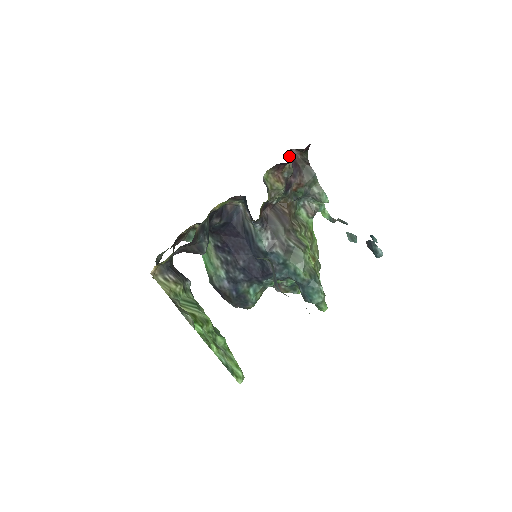
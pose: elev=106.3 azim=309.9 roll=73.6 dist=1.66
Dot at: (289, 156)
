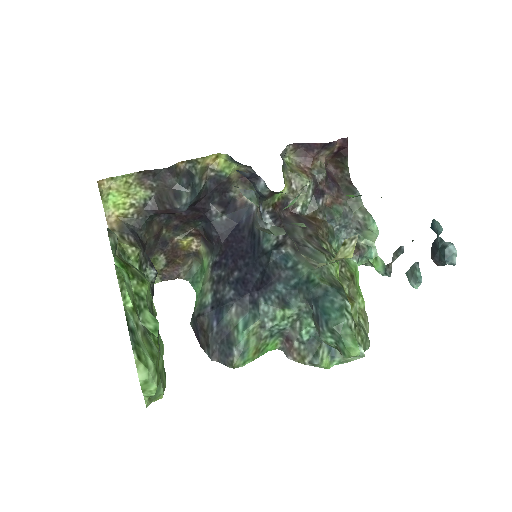
Dot at: (326, 169)
